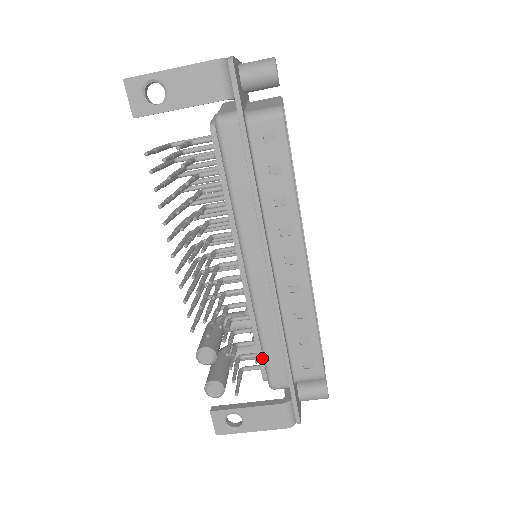
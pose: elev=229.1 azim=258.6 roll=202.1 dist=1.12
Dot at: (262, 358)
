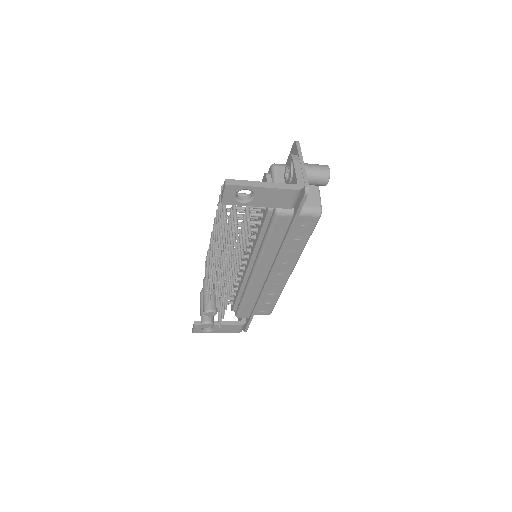
Dot at: (237, 304)
